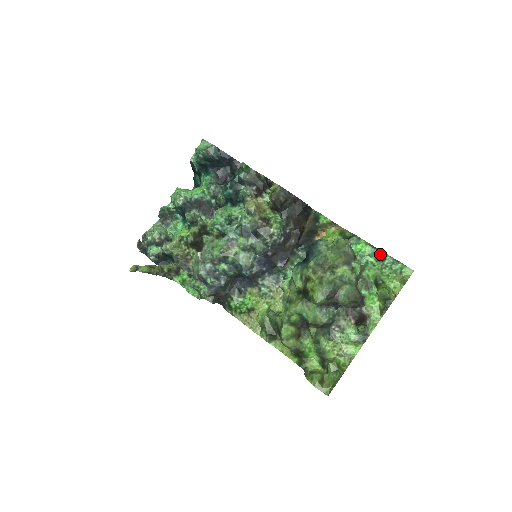
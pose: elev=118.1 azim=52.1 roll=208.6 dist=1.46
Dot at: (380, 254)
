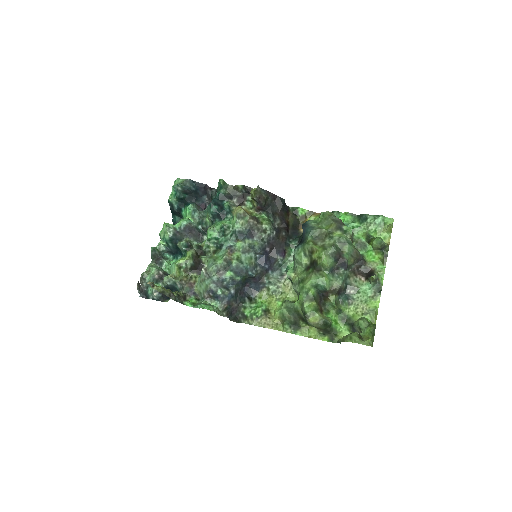
Dot at: (361, 217)
